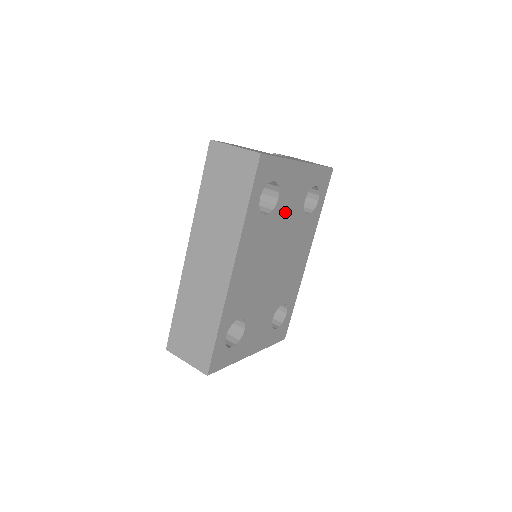
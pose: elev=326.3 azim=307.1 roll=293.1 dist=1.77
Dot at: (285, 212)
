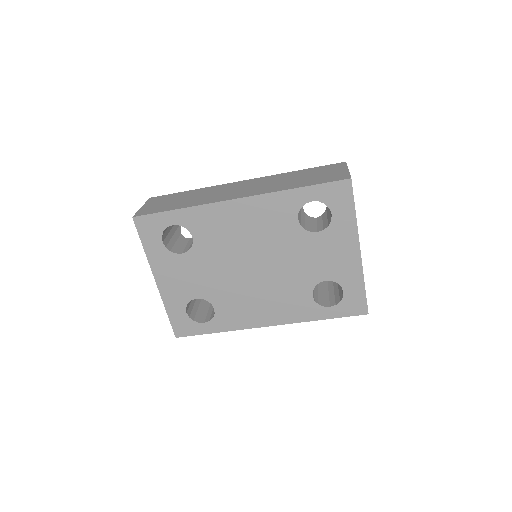
Dot at: (307, 252)
